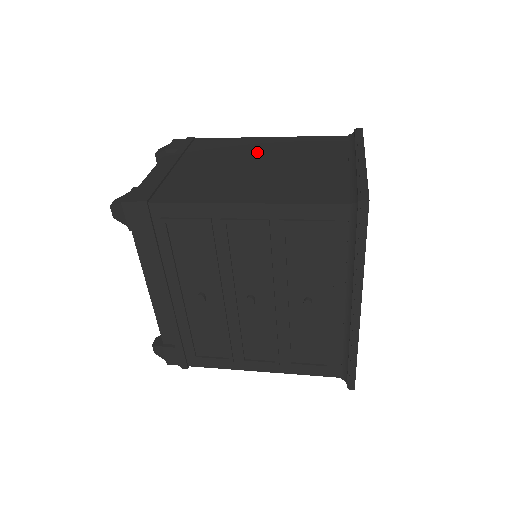
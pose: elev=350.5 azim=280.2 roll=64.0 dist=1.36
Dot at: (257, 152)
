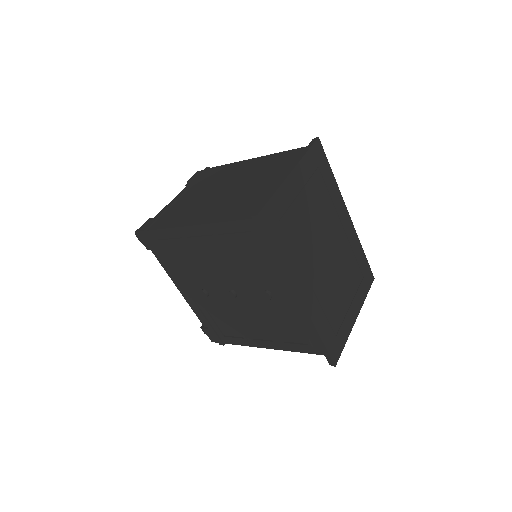
Dot at: (236, 175)
